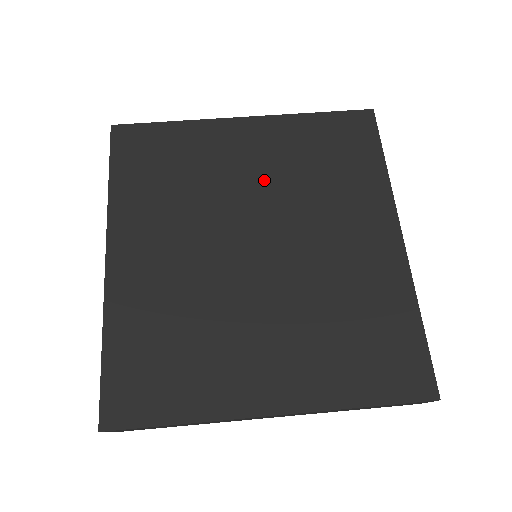
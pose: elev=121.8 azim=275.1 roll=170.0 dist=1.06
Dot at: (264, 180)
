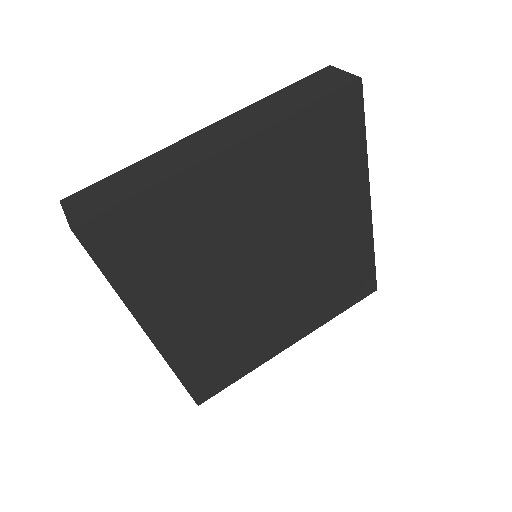
Dot at: (263, 212)
